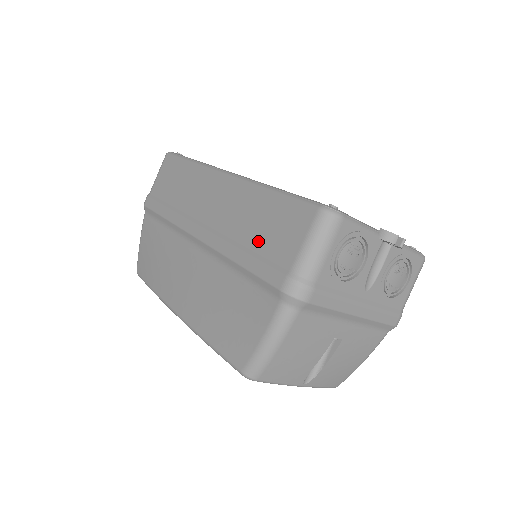
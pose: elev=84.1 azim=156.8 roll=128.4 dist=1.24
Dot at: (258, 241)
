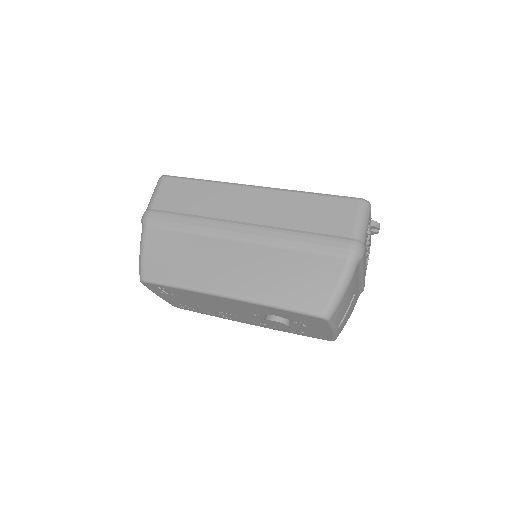
Dot at: (313, 225)
